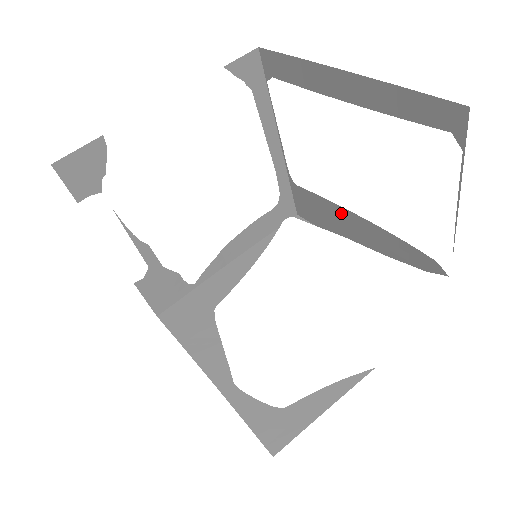
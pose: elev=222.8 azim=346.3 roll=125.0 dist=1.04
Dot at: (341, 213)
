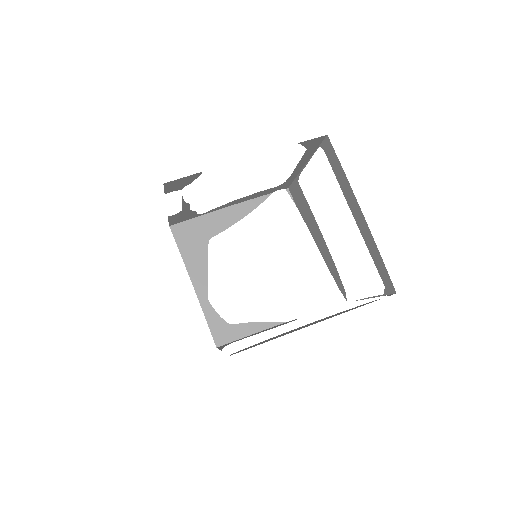
Dot at: (315, 225)
